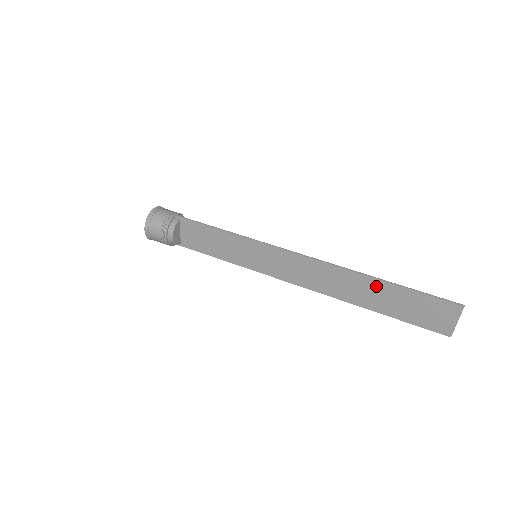
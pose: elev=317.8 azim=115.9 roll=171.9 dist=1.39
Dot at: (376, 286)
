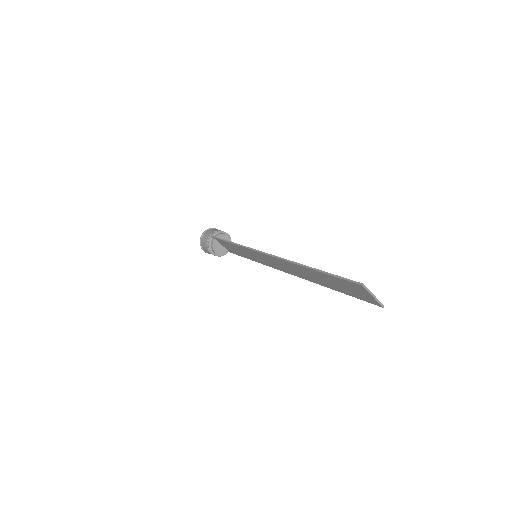
Dot at: (313, 272)
